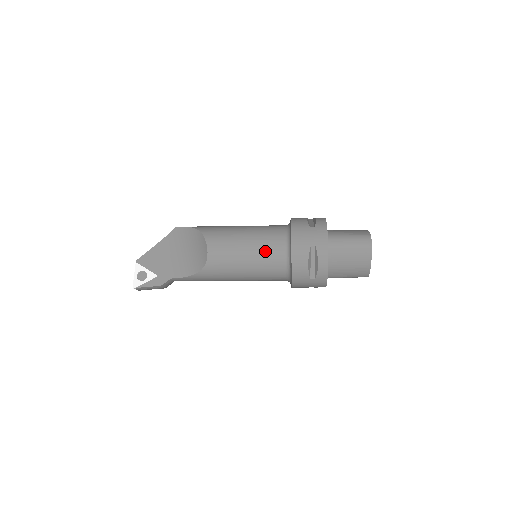
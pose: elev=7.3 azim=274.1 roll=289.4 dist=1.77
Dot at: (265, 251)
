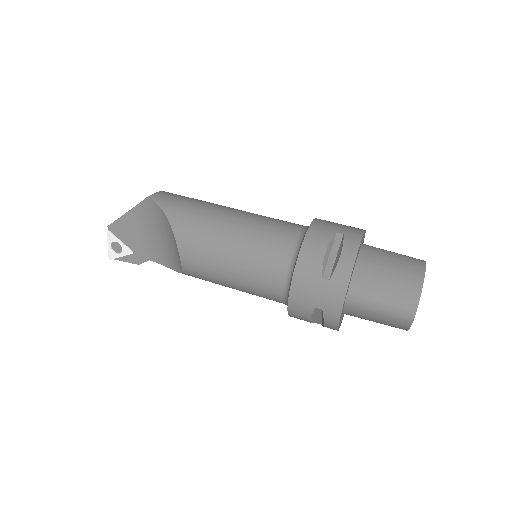
Dot at: (255, 285)
